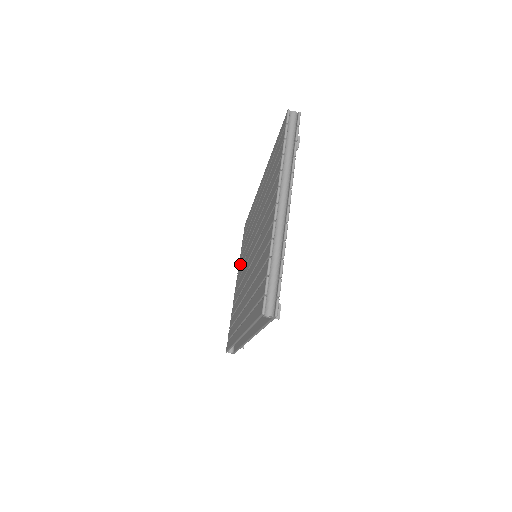
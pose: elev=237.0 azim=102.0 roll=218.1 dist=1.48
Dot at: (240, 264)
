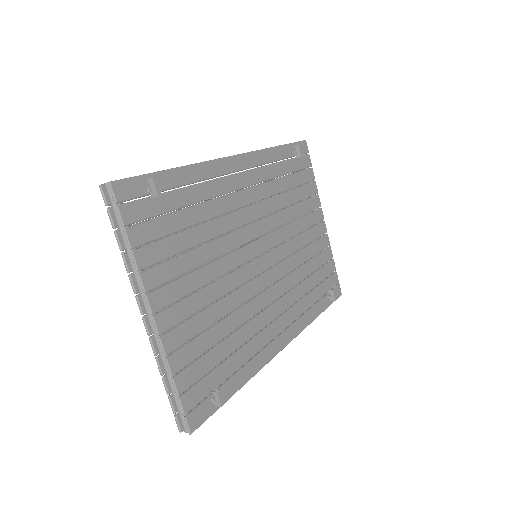
Dot at: occluded
